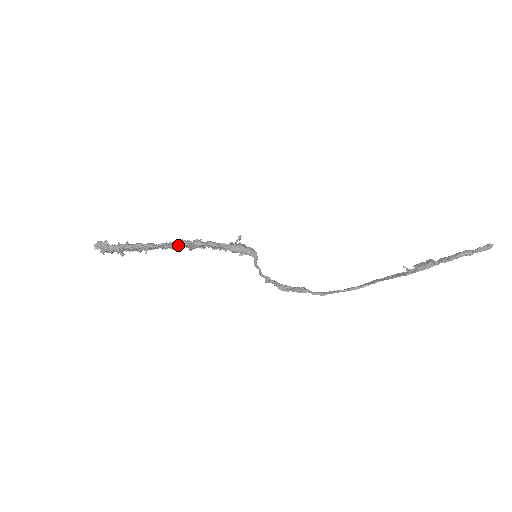
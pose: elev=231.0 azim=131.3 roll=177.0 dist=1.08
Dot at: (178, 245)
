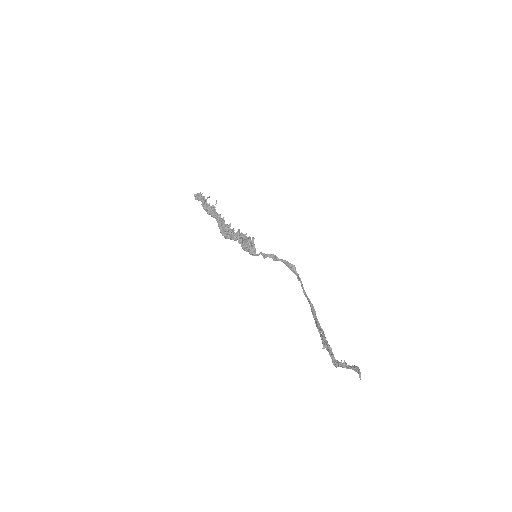
Dot at: (221, 230)
